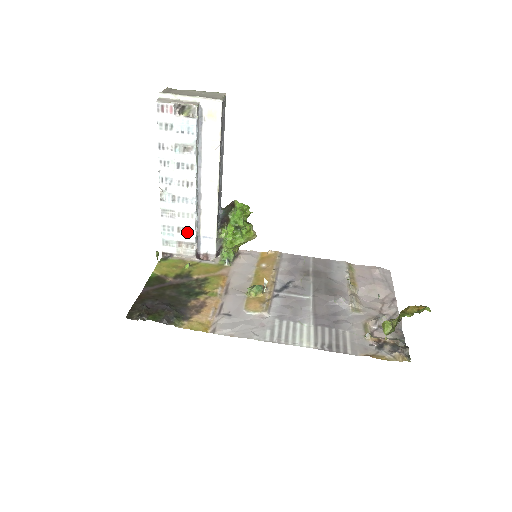
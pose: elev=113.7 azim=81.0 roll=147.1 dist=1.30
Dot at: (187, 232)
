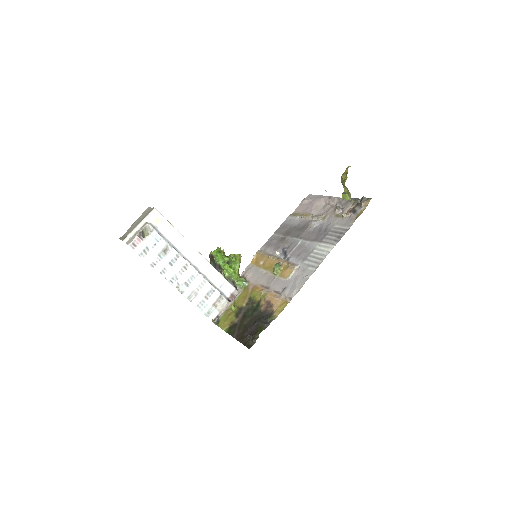
Dot at: (211, 294)
